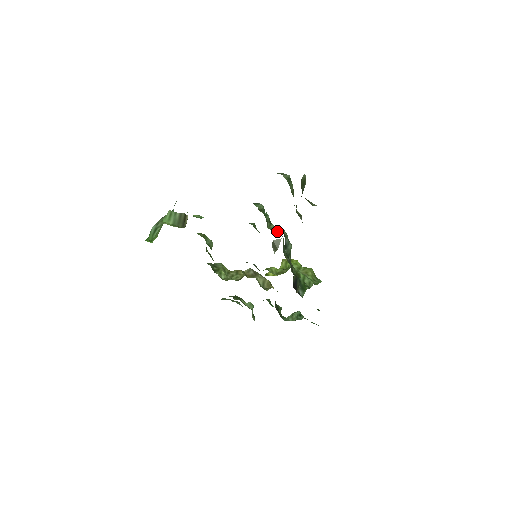
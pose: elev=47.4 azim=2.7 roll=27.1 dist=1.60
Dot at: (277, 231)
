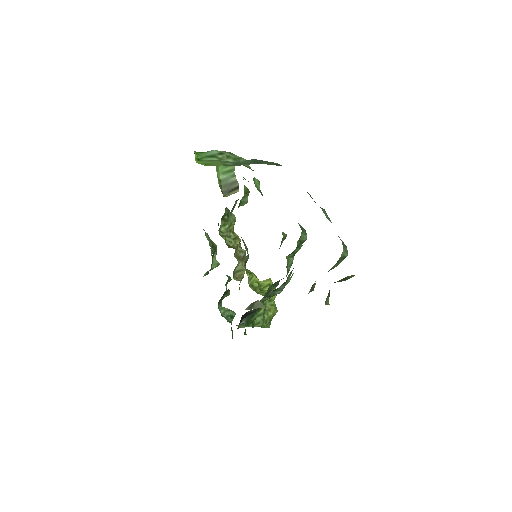
Dot at: (290, 266)
